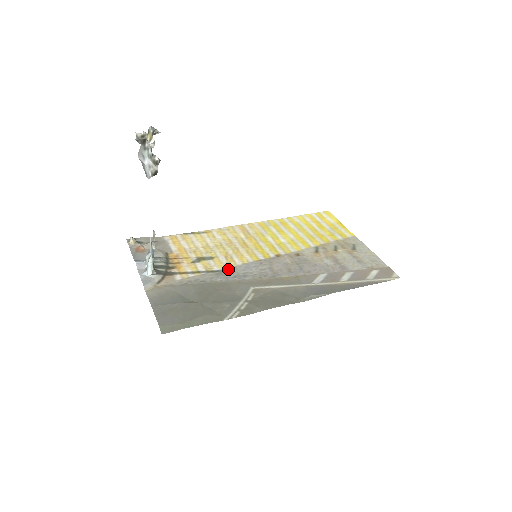
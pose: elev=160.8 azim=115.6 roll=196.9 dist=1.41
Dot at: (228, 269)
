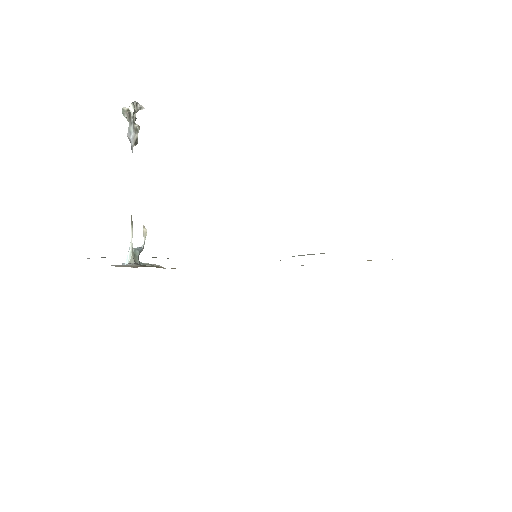
Dot at: occluded
